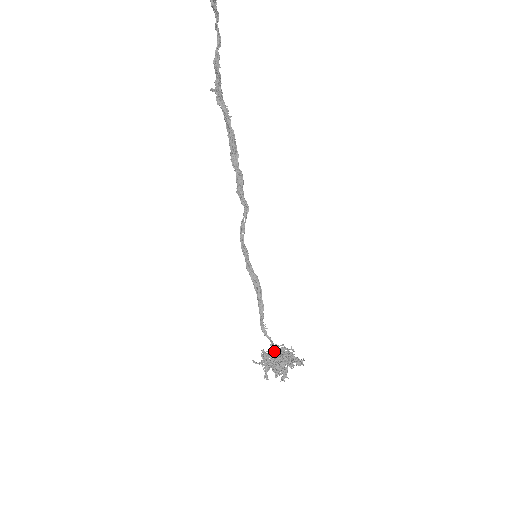
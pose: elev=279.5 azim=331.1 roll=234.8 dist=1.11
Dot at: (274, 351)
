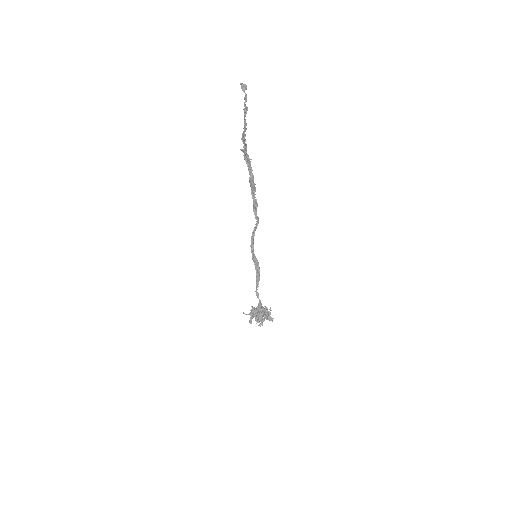
Dot at: (259, 308)
